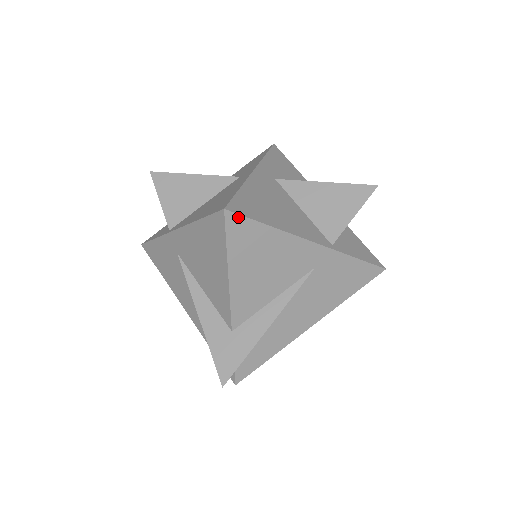
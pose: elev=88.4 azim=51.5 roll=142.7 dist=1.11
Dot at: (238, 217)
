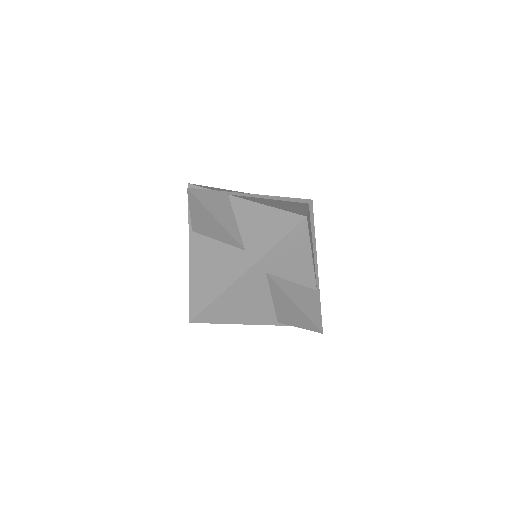
Dot at: (200, 322)
